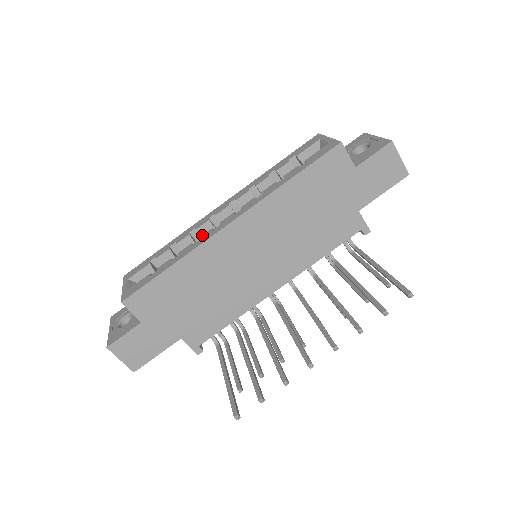
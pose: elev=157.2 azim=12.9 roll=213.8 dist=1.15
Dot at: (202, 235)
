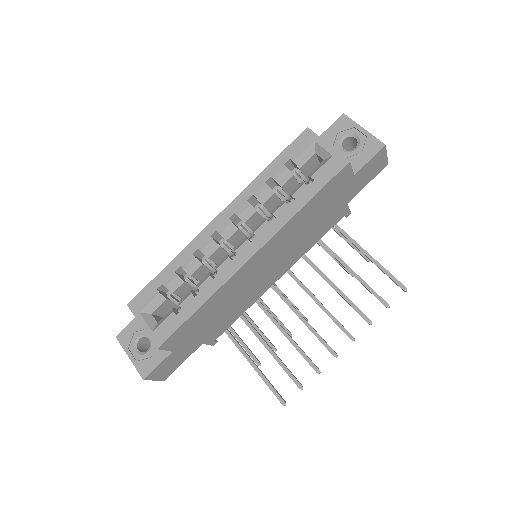
Dot at: (220, 266)
